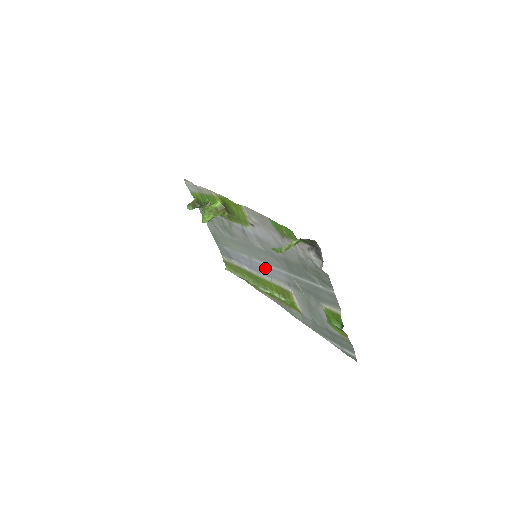
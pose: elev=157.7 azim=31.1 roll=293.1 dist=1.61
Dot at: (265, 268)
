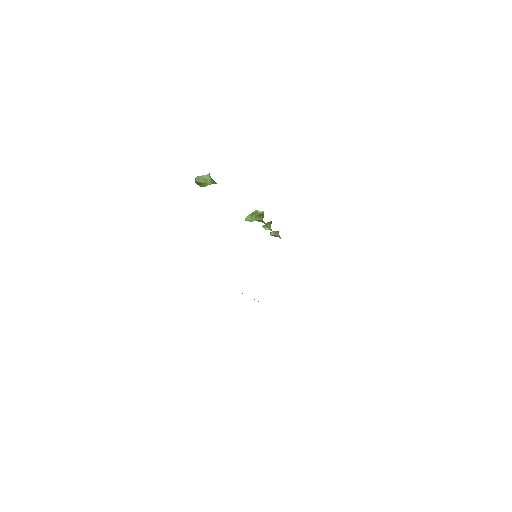
Dot at: occluded
